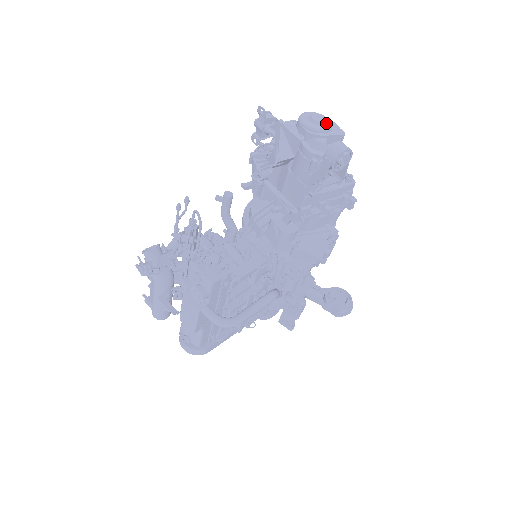
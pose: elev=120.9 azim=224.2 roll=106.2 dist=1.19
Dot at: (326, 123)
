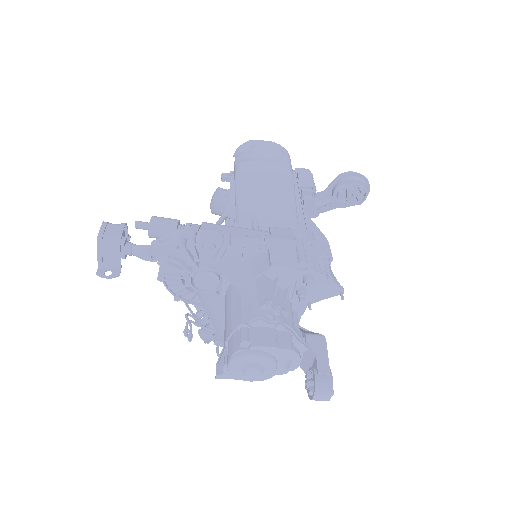
Dot at: (264, 364)
